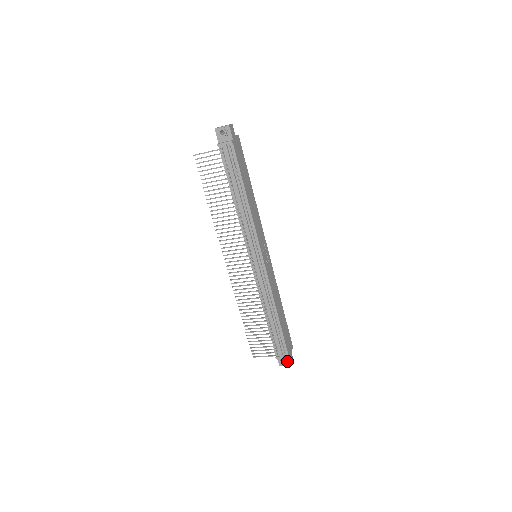
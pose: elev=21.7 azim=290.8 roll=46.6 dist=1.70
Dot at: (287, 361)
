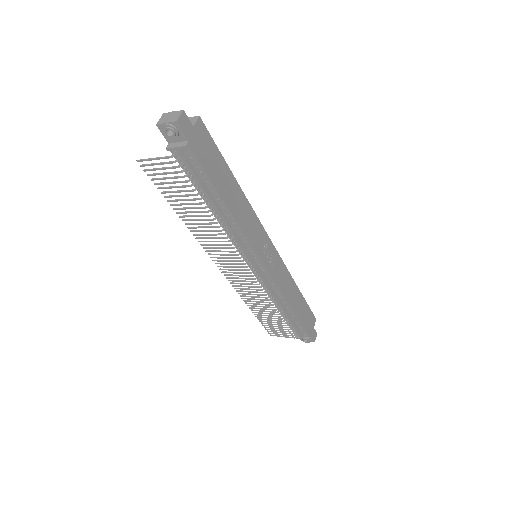
Dot at: (309, 340)
